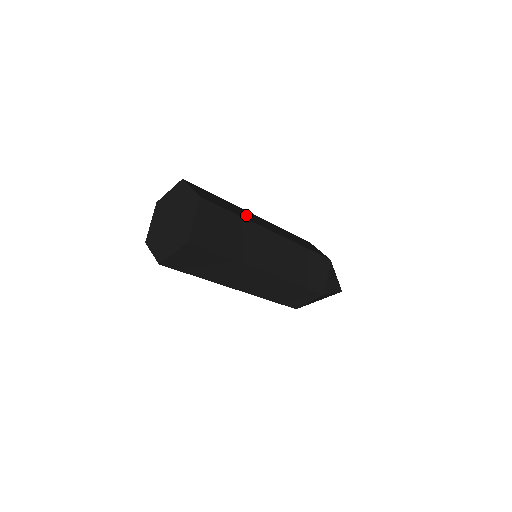
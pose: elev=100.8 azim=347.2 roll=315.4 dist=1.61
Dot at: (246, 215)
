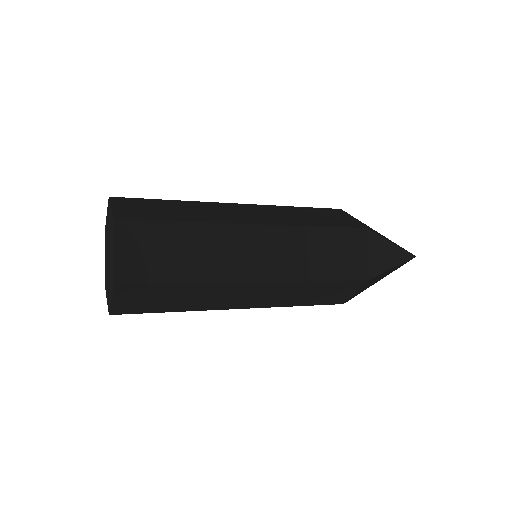
Dot at: (210, 213)
